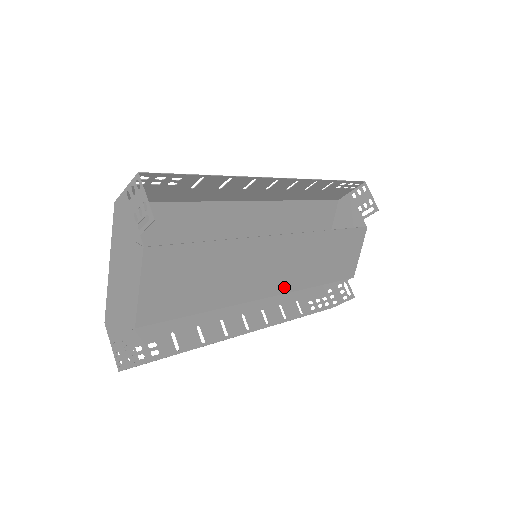
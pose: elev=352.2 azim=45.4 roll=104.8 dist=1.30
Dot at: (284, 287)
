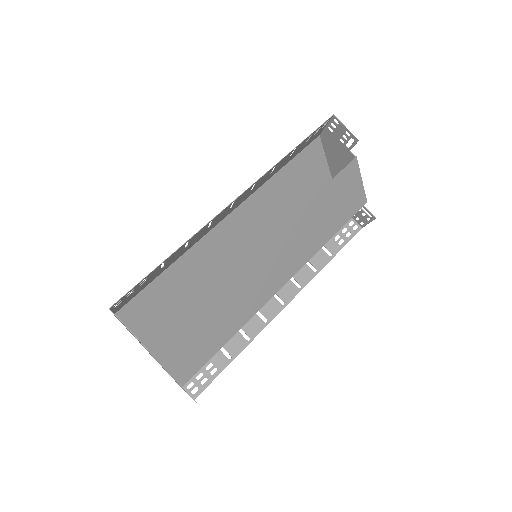
Dot at: (293, 269)
